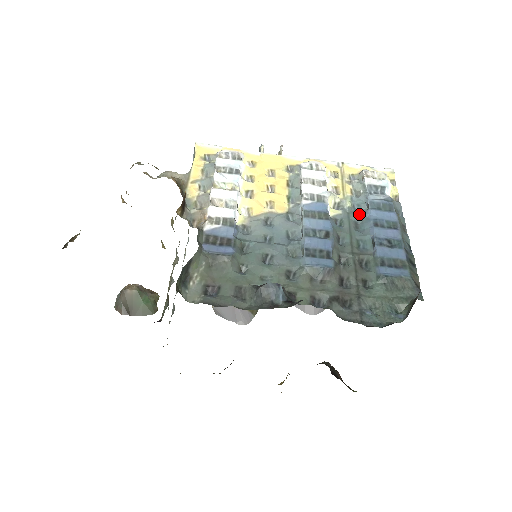
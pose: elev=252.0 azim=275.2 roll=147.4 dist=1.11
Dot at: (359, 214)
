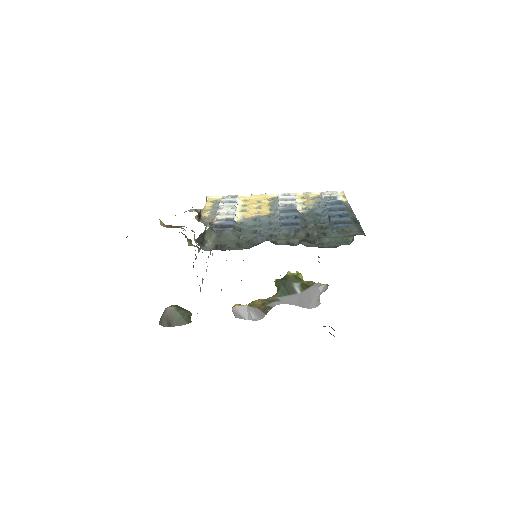
Dot at: (319, 209)
